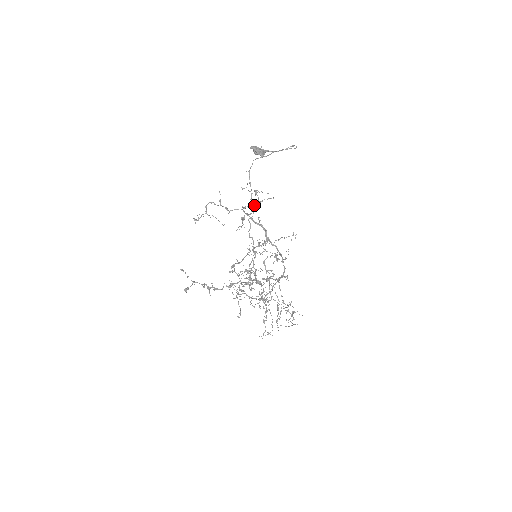
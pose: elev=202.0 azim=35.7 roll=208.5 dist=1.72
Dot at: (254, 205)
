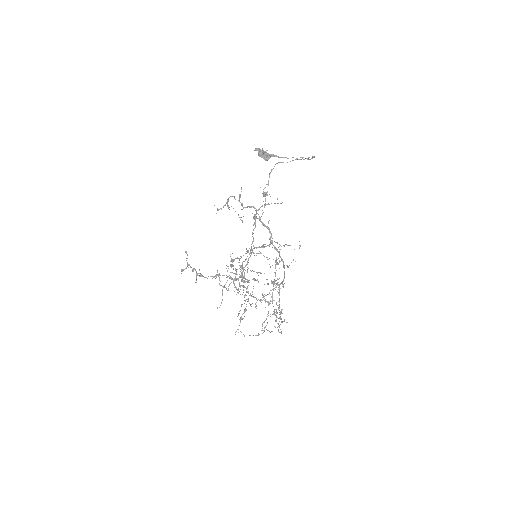
Dot at: occluded
